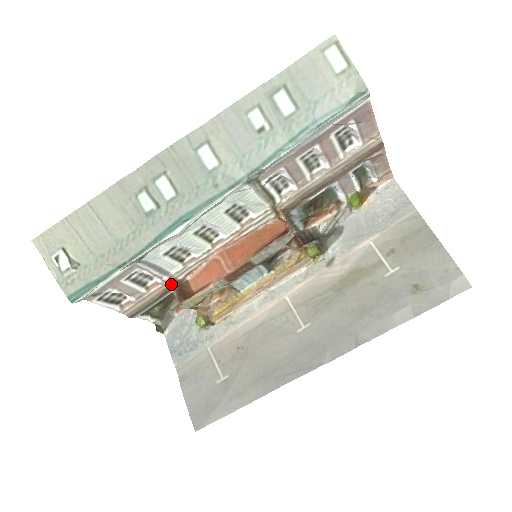
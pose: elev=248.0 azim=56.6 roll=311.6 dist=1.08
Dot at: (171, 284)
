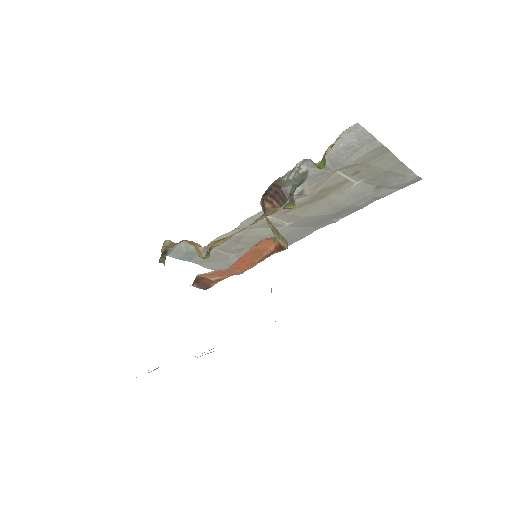
Dot at: occluded
